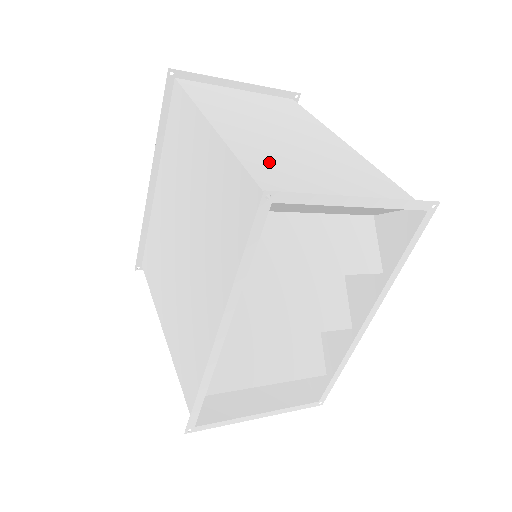
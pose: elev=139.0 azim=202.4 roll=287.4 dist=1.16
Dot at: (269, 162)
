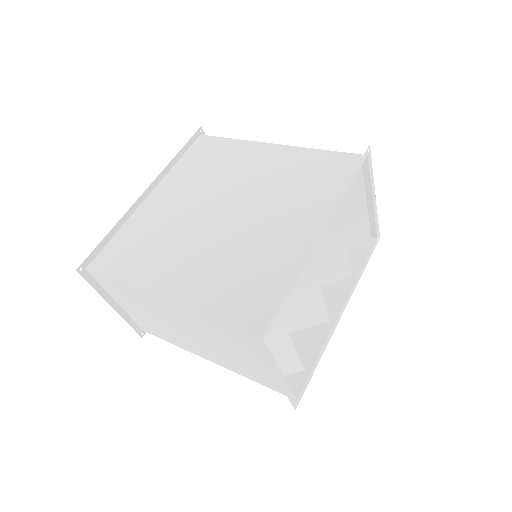
Dot at: occluded
